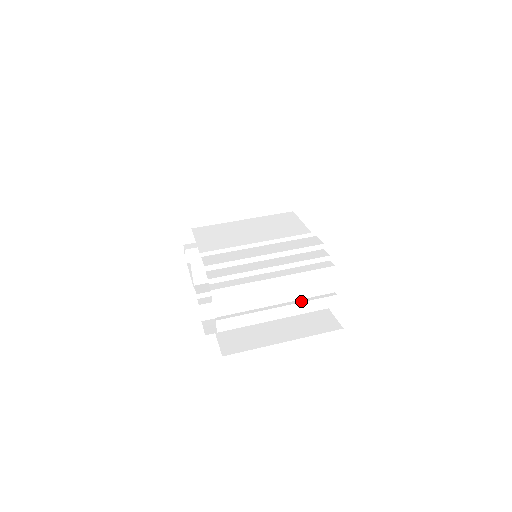
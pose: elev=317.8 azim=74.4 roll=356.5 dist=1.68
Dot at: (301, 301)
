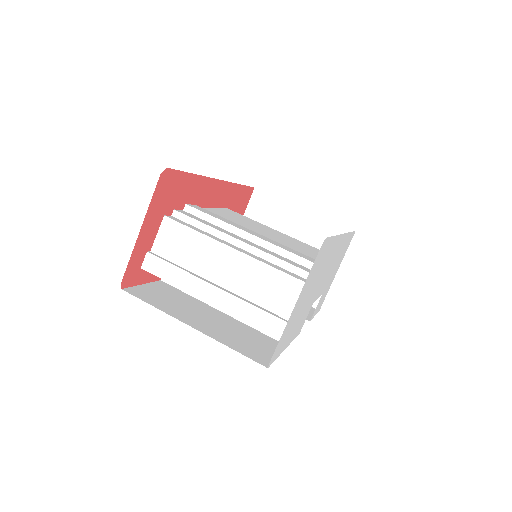
Dot at: (245, 300)
